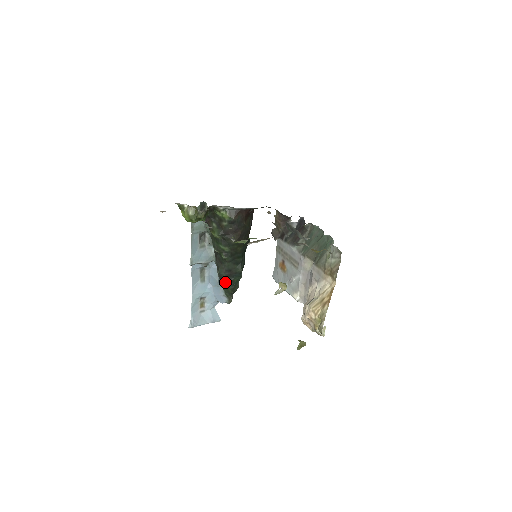
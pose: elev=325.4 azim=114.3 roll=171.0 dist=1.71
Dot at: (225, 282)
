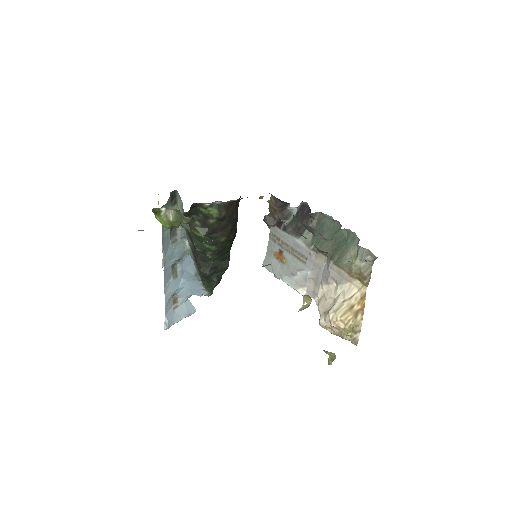
Dot at: (208, 279)
